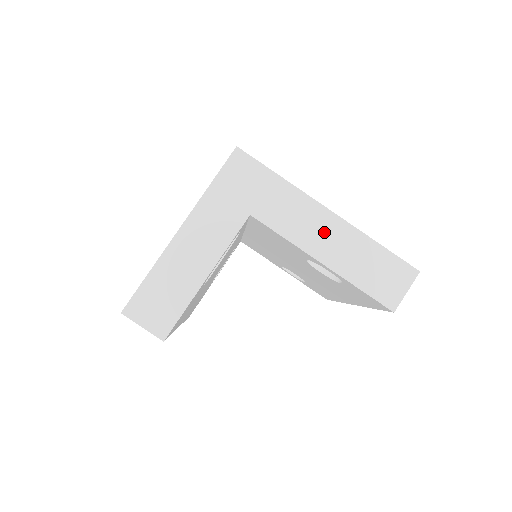
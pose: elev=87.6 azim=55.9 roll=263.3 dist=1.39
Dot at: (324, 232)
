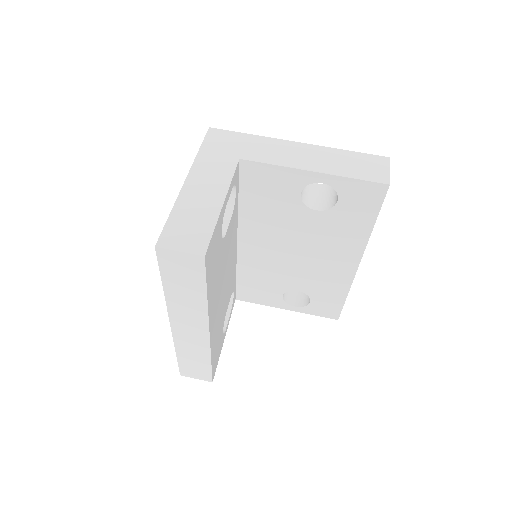
Dot at: (303, 154)
